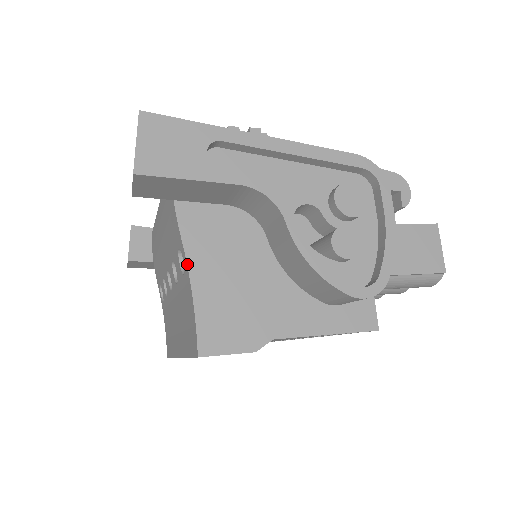
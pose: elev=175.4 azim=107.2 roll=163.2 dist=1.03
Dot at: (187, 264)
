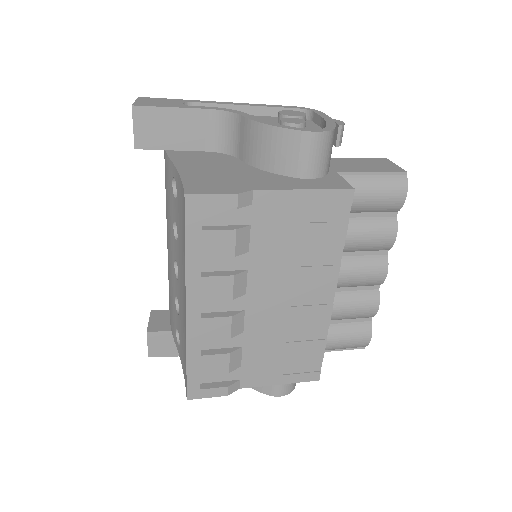
Dot at: (175, 167)
